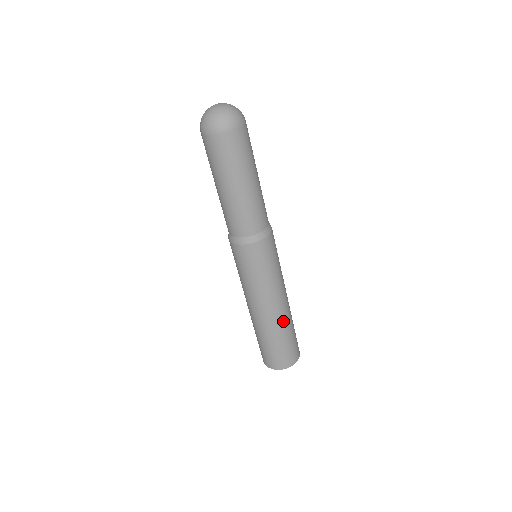
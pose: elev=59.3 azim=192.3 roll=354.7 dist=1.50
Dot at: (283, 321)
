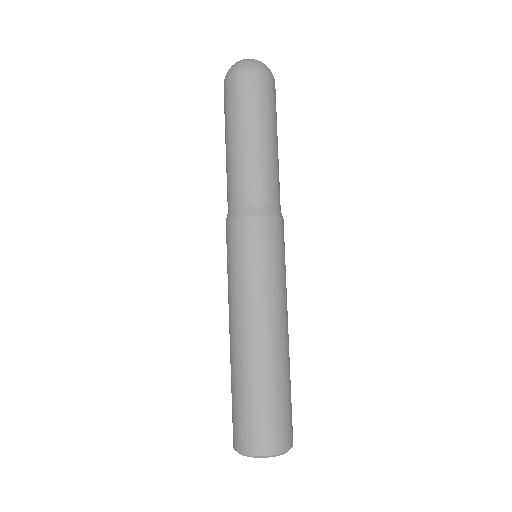
Dot at: (262, 360)
